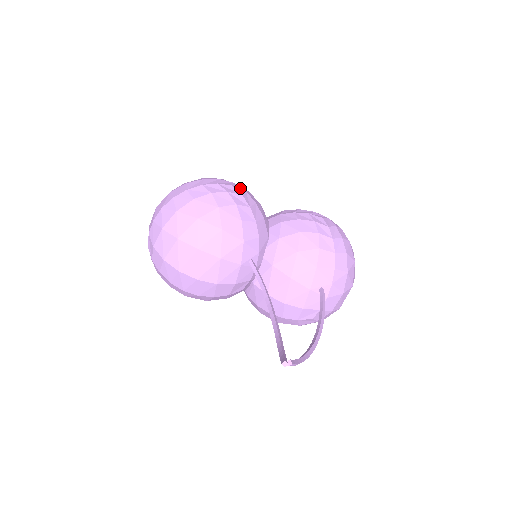
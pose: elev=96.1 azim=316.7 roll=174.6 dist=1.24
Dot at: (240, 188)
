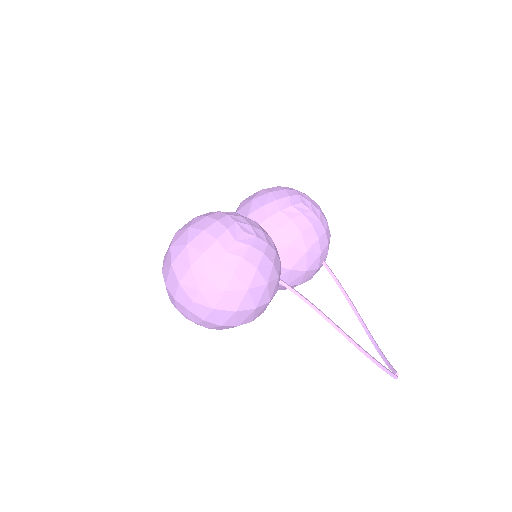
Dot at: (246, 226)
